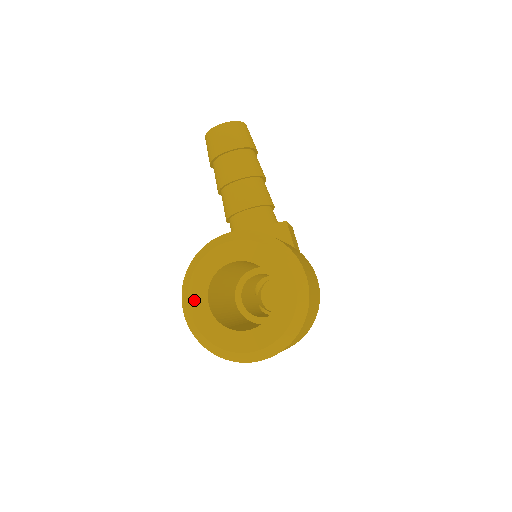
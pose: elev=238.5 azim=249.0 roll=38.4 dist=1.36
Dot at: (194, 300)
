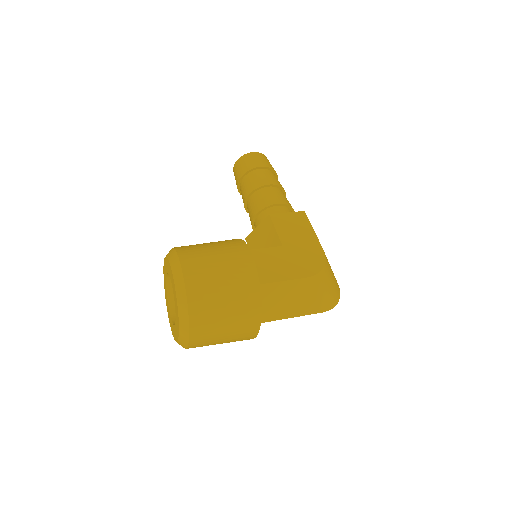
Dot at: (168, 312)
